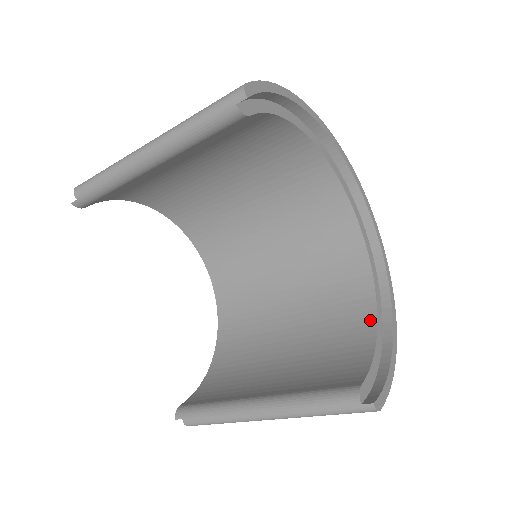
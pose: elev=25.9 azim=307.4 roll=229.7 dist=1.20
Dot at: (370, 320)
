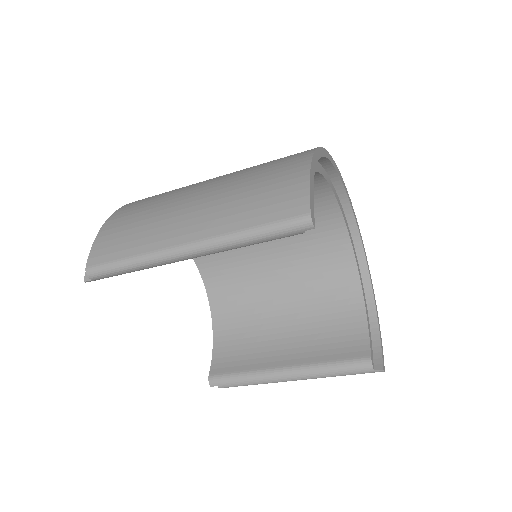
Dot at: (356, 287)
